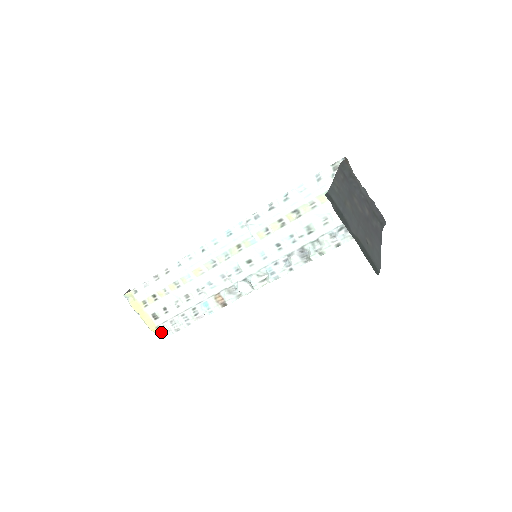
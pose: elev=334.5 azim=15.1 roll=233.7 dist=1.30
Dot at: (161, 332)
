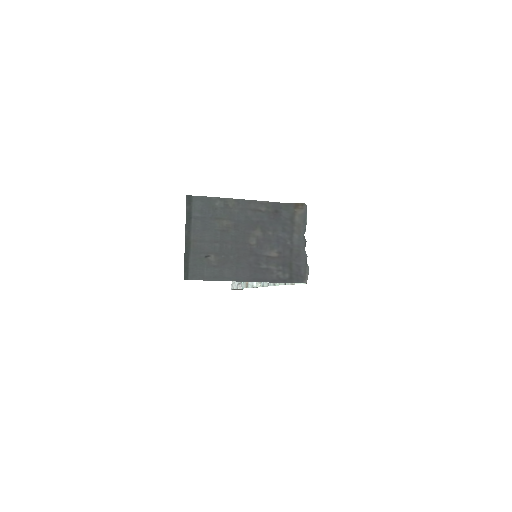
Dot at: occluded
